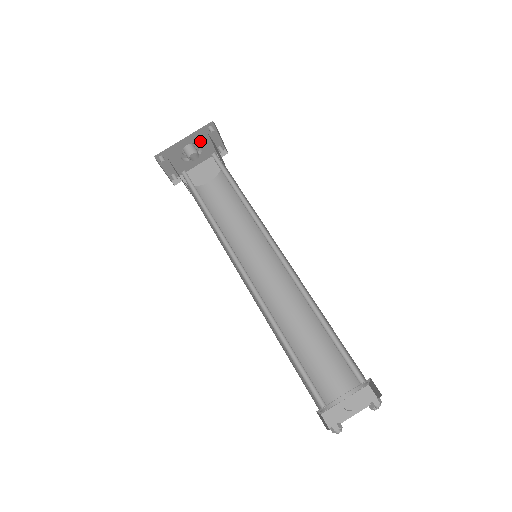
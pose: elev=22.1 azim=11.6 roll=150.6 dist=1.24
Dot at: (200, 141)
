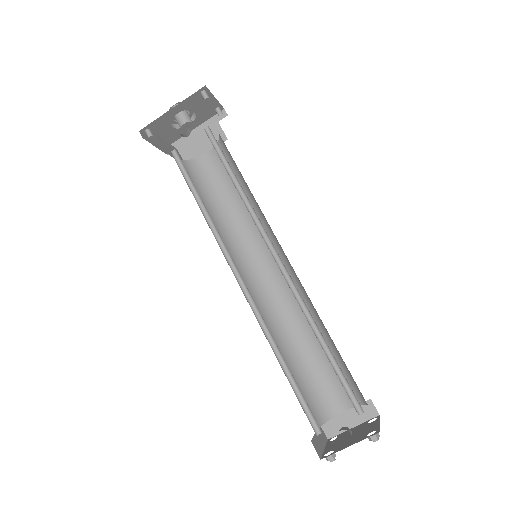
Dot at: (193, 107)
